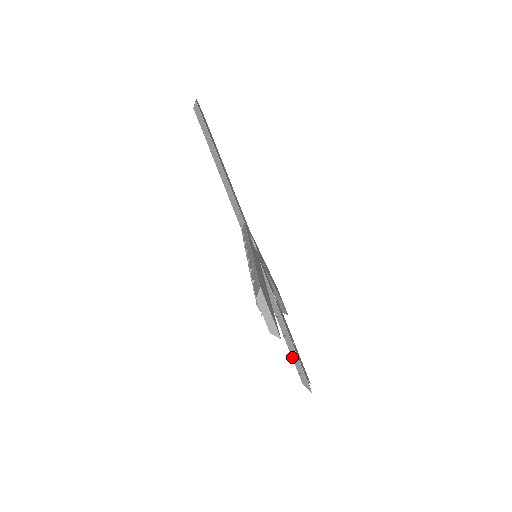
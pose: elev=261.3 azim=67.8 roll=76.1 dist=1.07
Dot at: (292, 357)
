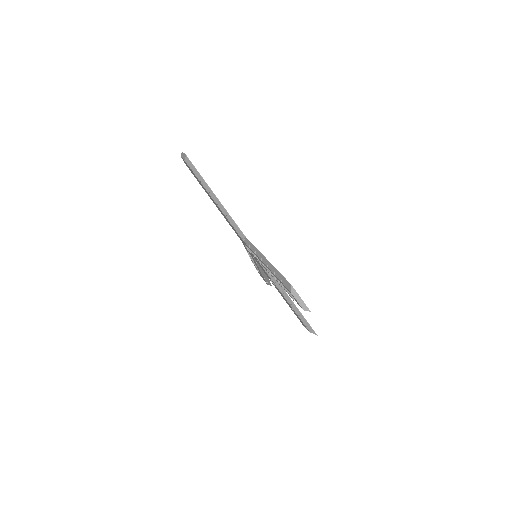
Dot at: (299, 317)
